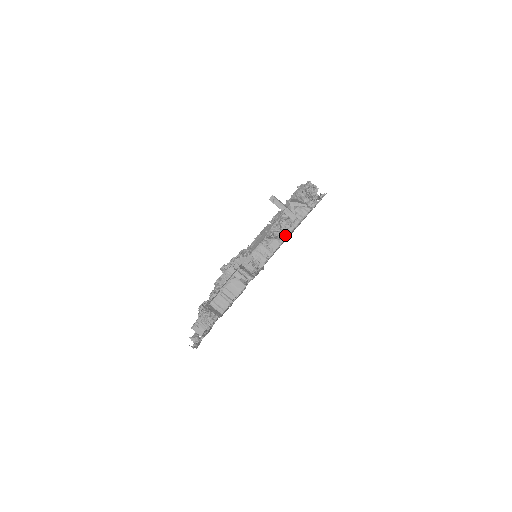
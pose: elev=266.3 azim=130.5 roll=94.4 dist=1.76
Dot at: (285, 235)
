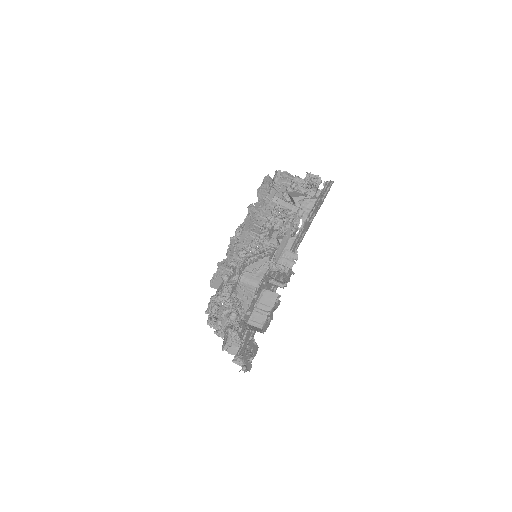
Dot at: occluded
